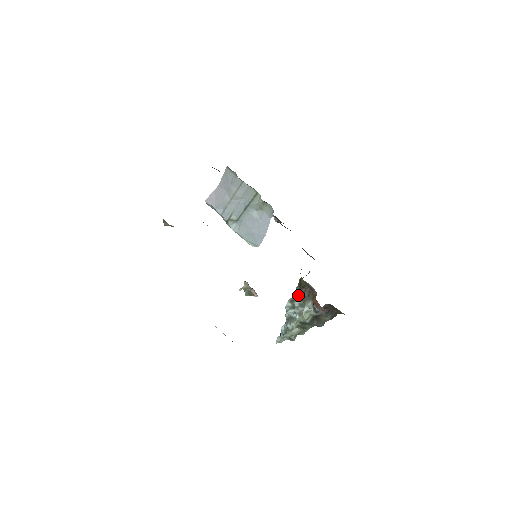
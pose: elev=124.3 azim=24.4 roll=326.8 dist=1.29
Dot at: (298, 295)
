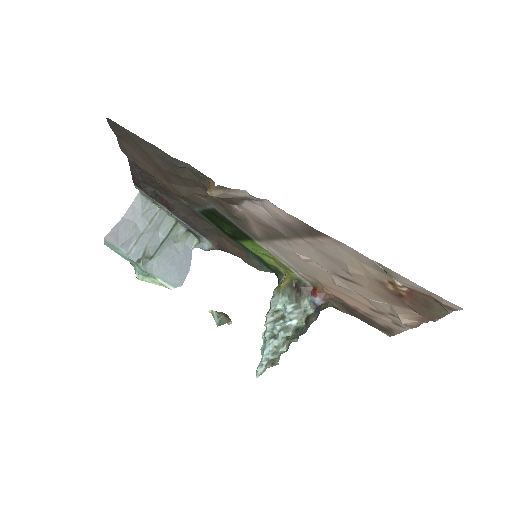
Dot at: (289, 298)
